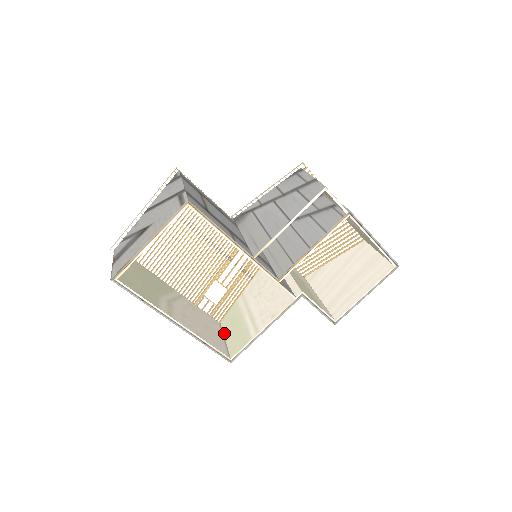
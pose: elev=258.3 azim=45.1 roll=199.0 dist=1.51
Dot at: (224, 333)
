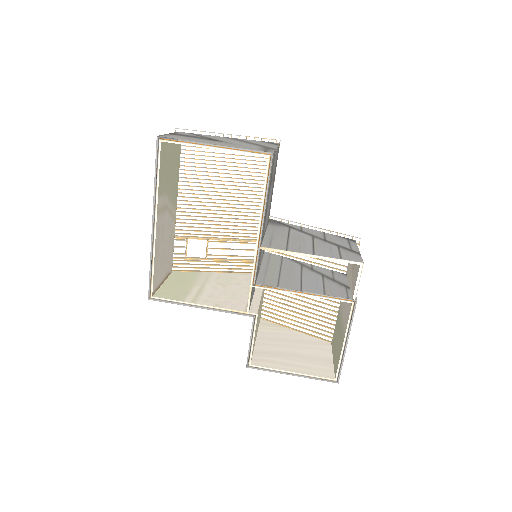
Dot at: (167, 279)
